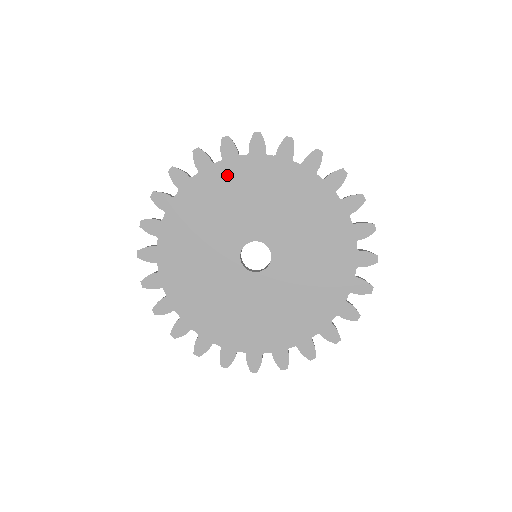
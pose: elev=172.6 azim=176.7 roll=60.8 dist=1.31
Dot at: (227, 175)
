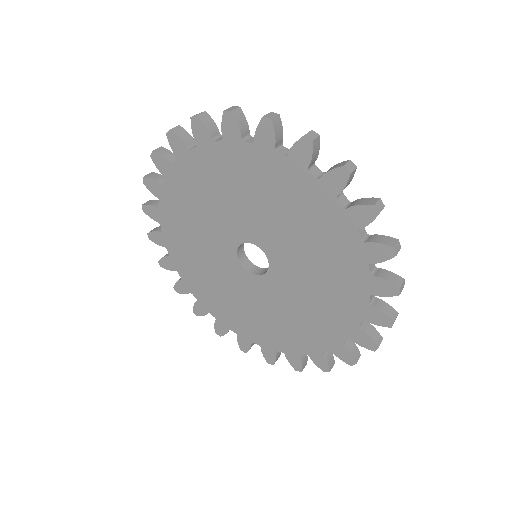
Dot at: (306, 194)
